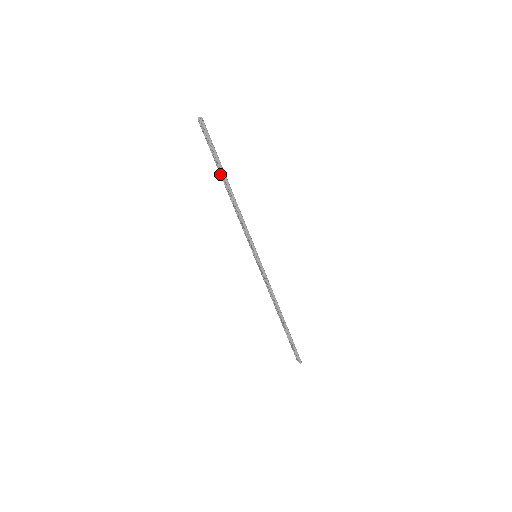
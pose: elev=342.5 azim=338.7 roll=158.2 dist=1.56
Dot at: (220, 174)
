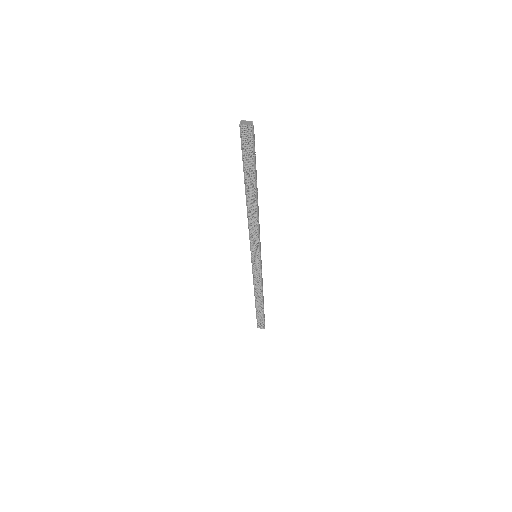
Dot at: (246, 184)
